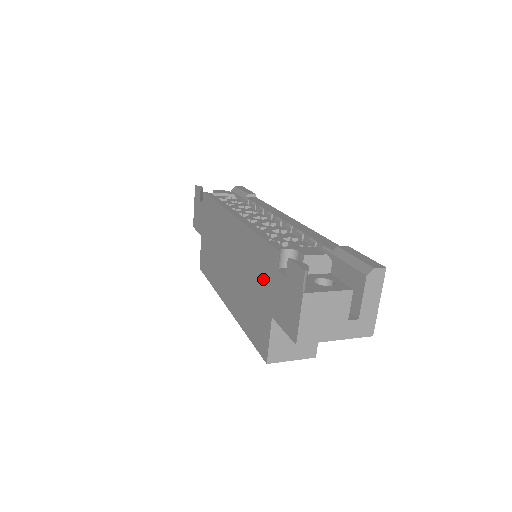
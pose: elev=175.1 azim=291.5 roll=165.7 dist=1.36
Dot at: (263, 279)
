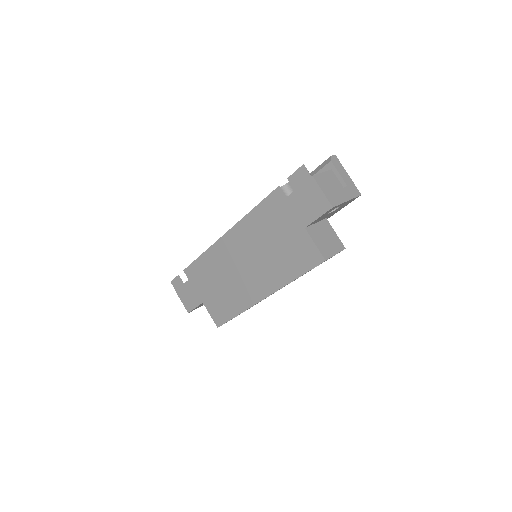
Dot at: (280, 221)
